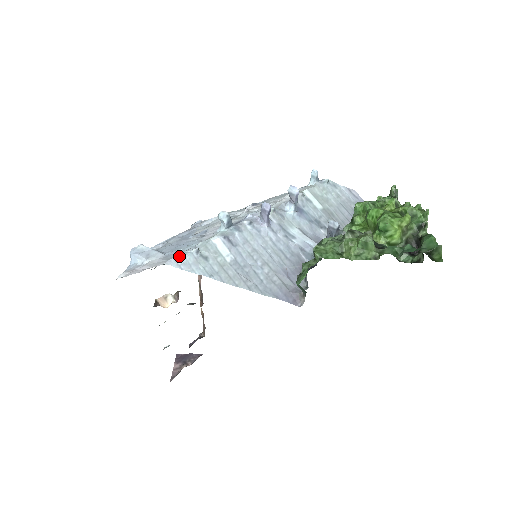
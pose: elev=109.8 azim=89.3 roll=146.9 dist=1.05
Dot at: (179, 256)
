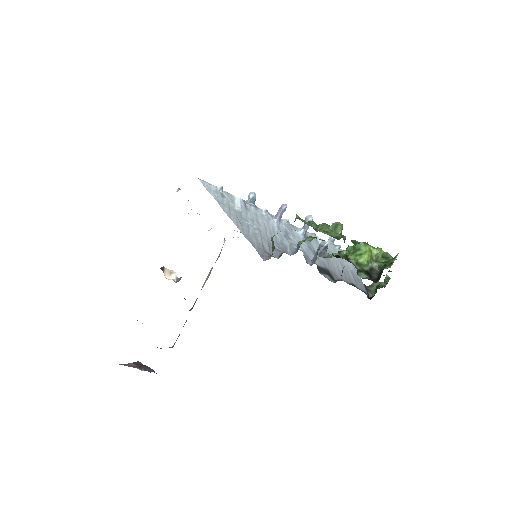
Dot at: occluded
